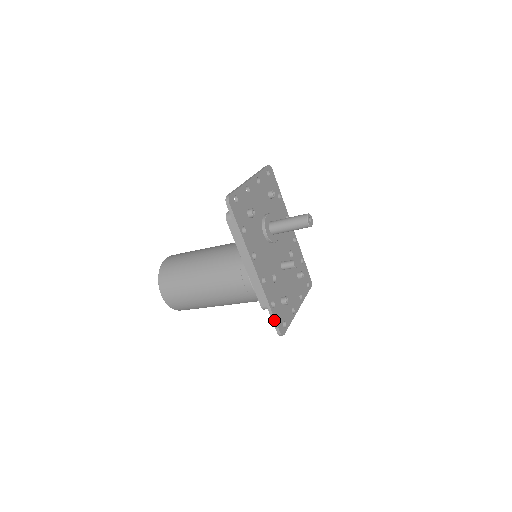
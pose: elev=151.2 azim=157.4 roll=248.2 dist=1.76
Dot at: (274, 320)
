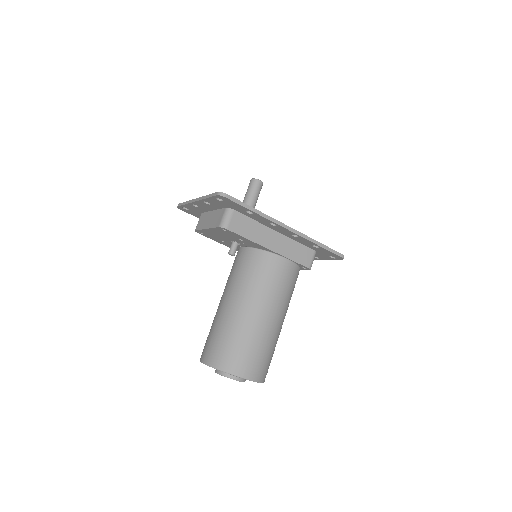
Dot at: (331, 250)
